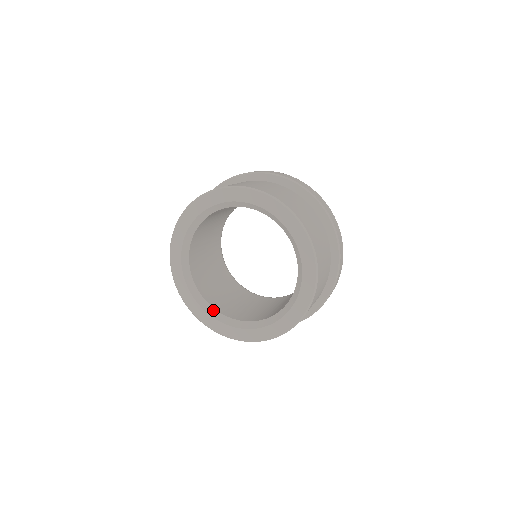
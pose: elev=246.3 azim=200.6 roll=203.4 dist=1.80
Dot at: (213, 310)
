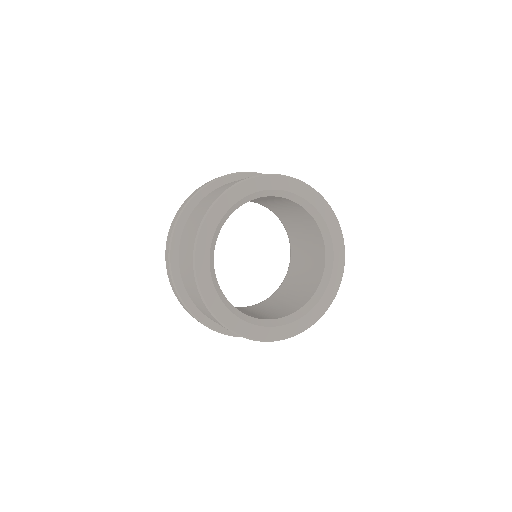
Dot at: (275, 321)
